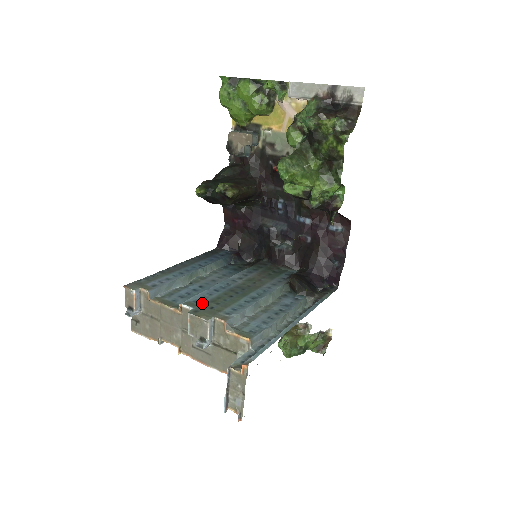
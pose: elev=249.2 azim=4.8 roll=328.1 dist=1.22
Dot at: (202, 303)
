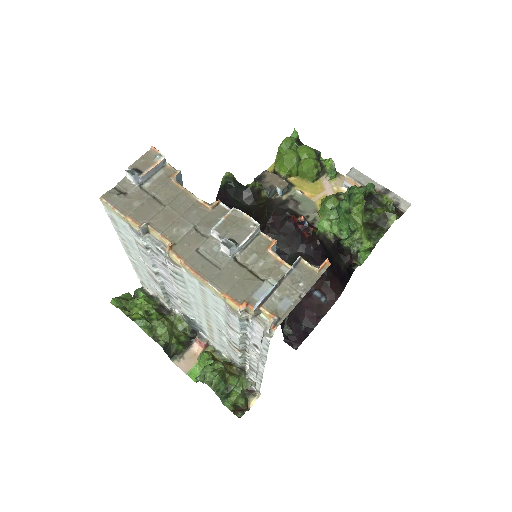
Dot at: occluded
